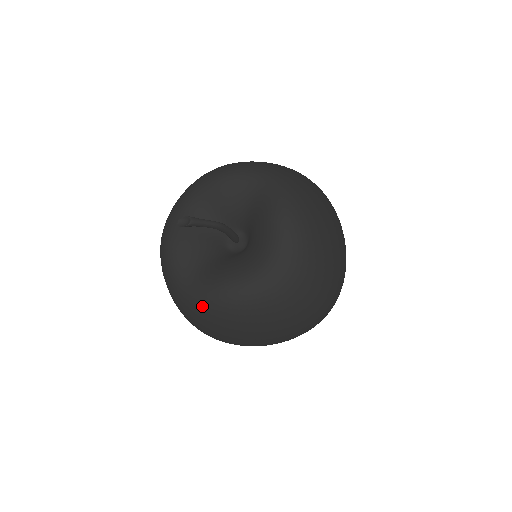
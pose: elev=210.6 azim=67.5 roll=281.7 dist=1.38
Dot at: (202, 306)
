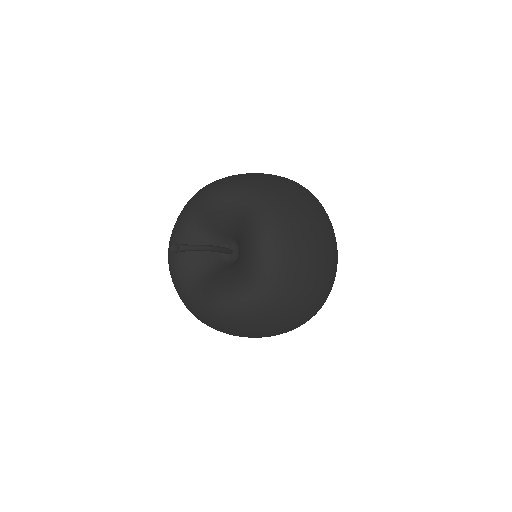
Dot at: (199, 313)
